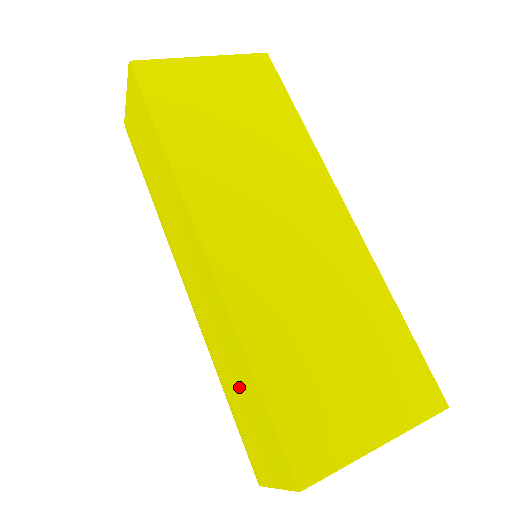
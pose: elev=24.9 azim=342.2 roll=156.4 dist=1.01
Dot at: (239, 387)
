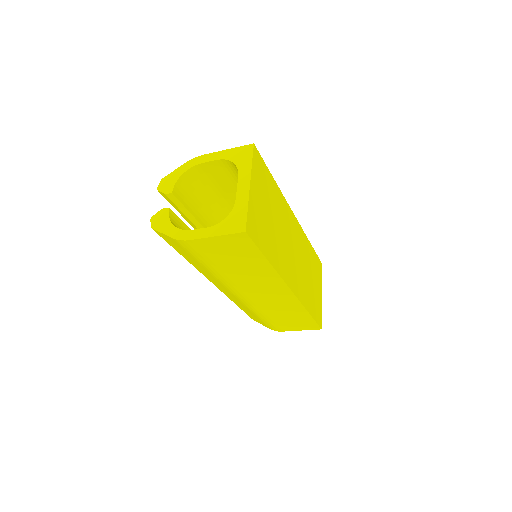
Dot at: (289, 317)
